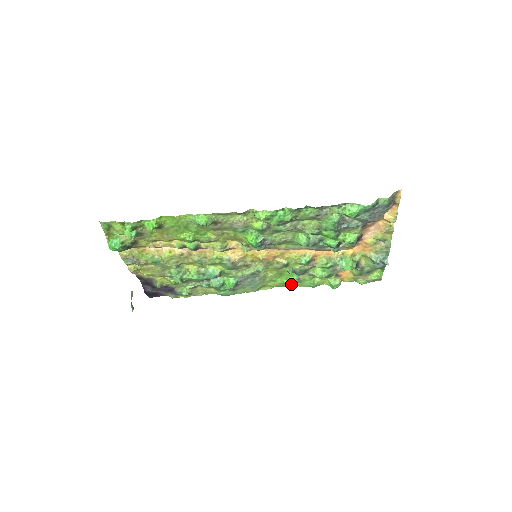
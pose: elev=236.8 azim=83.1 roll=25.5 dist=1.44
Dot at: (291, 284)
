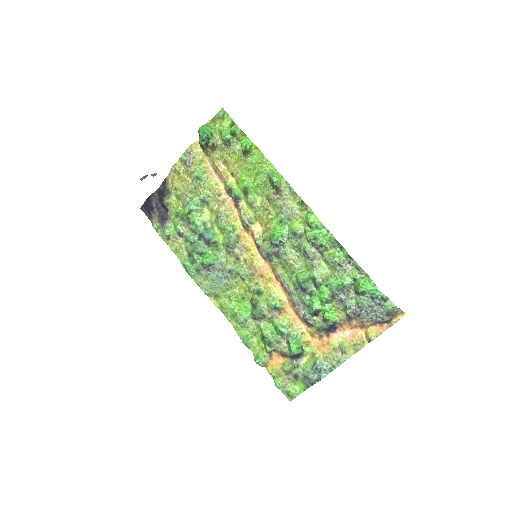
Dot at: (234, 321)
